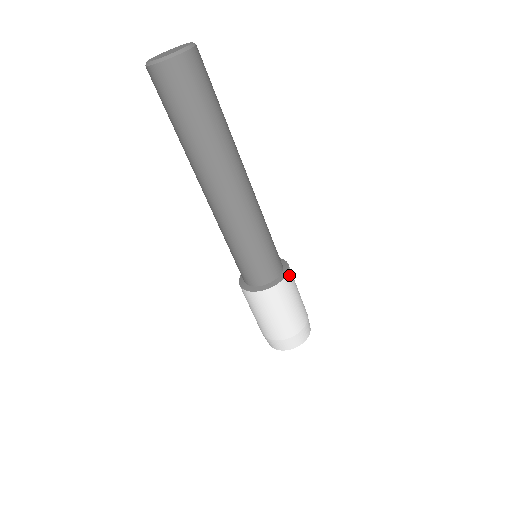
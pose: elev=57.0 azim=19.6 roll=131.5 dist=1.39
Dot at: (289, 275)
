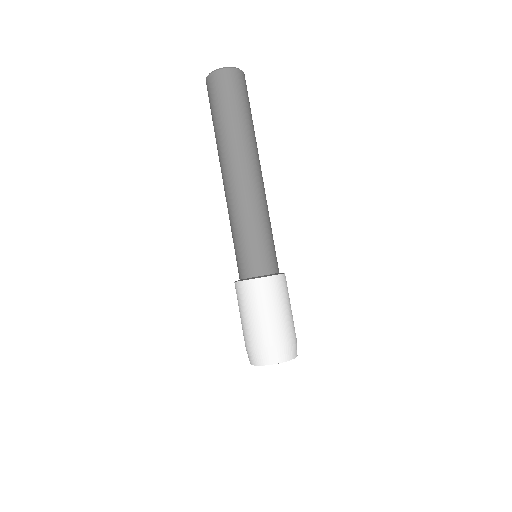
Dot at: (285, 277)
